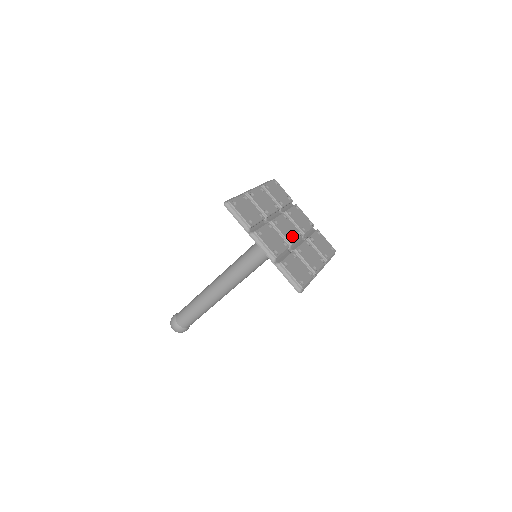
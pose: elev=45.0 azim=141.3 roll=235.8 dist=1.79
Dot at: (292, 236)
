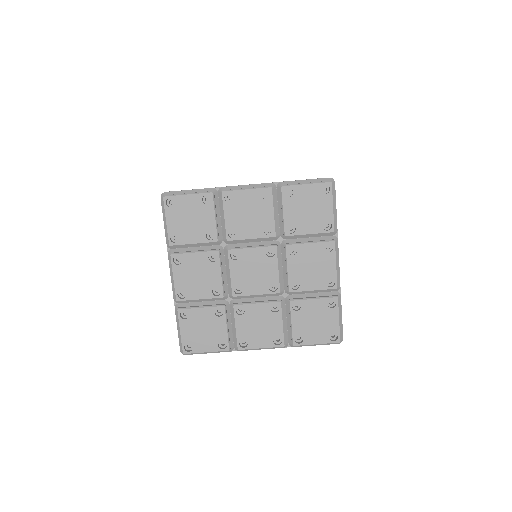
Dot at: (250, 286)
